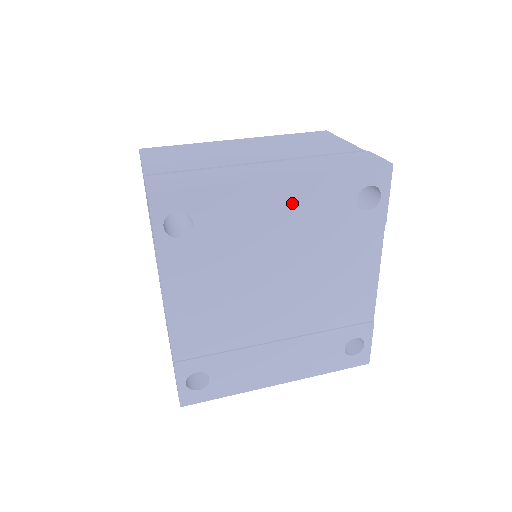
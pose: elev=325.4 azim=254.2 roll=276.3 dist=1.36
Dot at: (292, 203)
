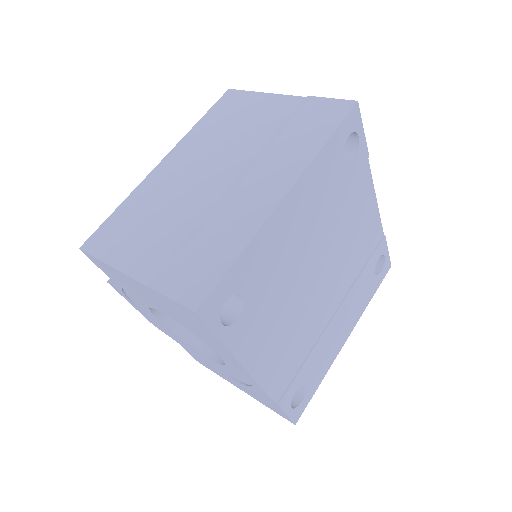
Dot at: (304, 205)
